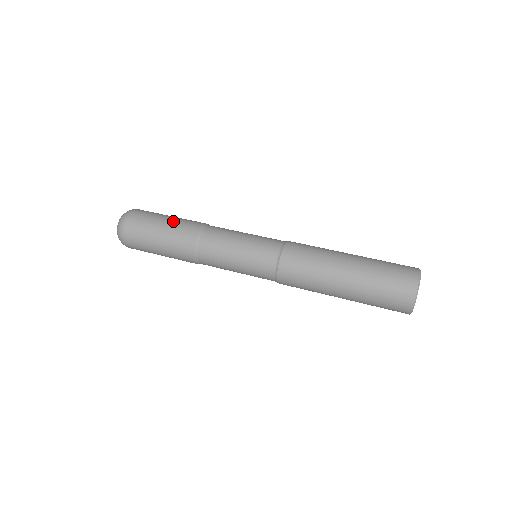
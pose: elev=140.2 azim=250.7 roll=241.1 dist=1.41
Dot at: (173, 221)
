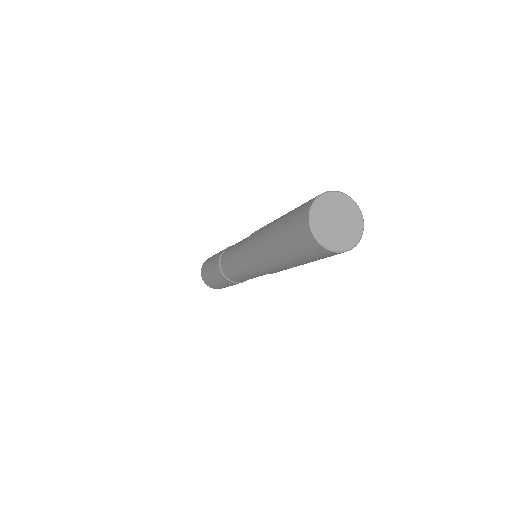
Dot at: (215, 255)
